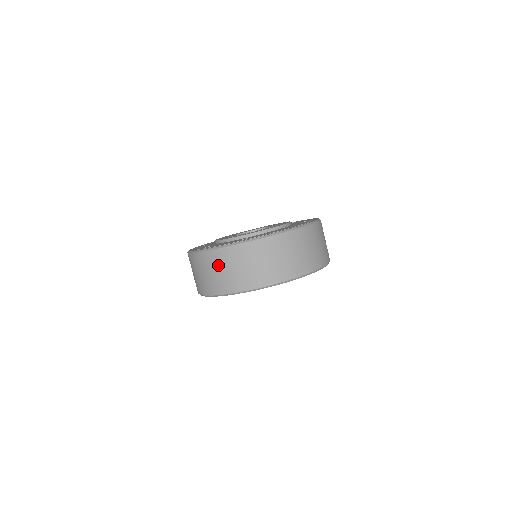
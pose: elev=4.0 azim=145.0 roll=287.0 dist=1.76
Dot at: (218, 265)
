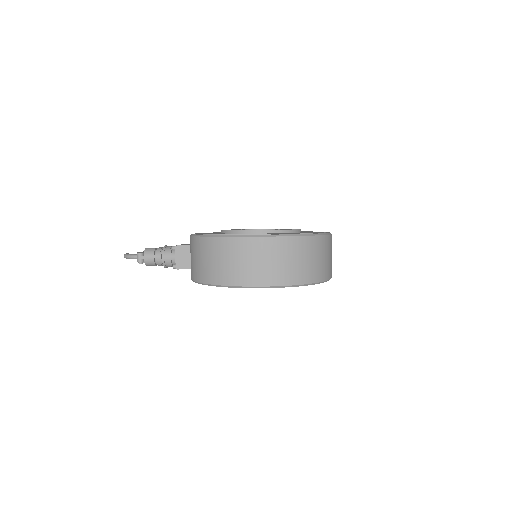
Dot at: (288, 253)
